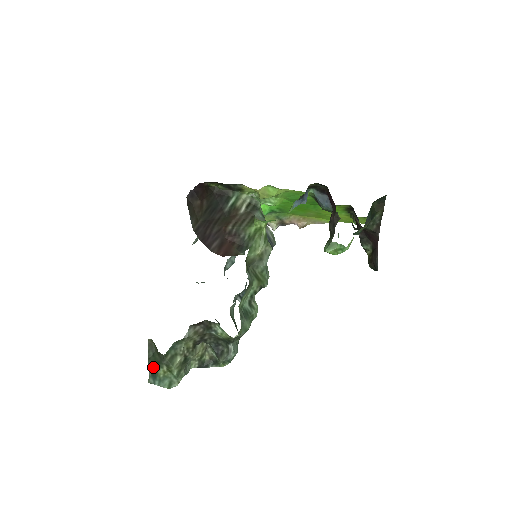
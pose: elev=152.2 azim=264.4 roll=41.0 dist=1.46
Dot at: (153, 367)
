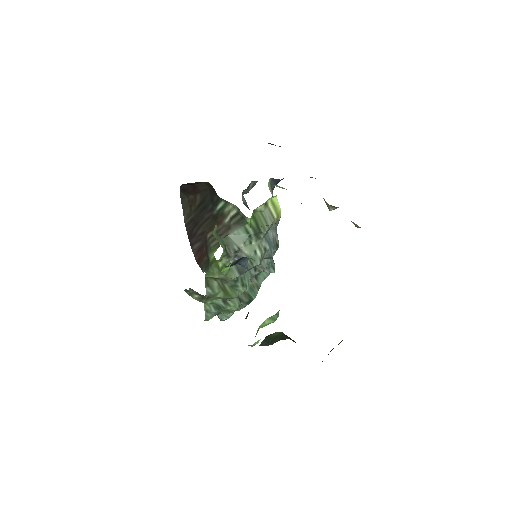
Dot at: occluded
